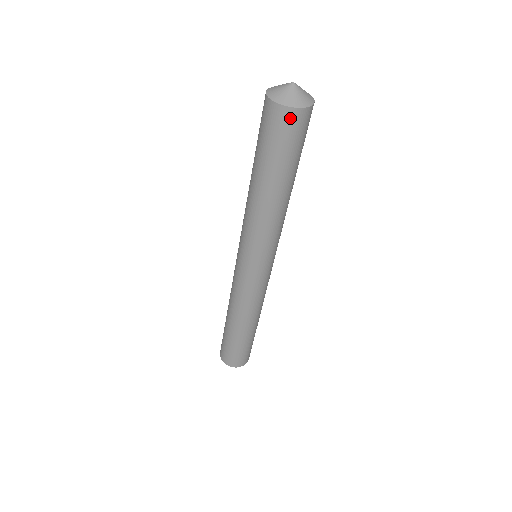
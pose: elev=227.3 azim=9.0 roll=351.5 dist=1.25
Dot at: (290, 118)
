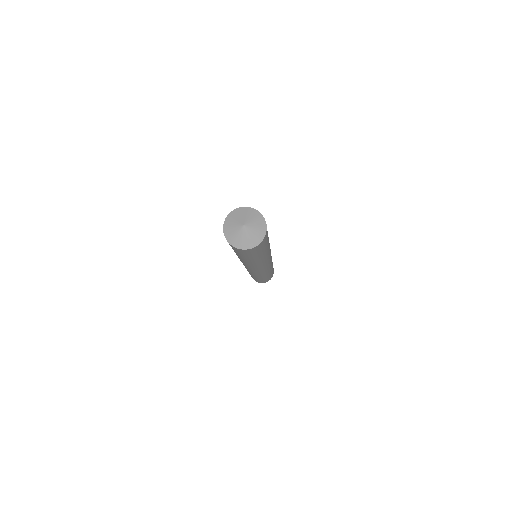
Dot at: (263, 242)
